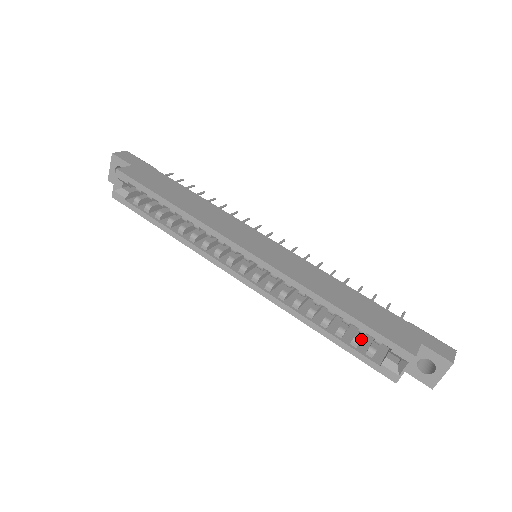
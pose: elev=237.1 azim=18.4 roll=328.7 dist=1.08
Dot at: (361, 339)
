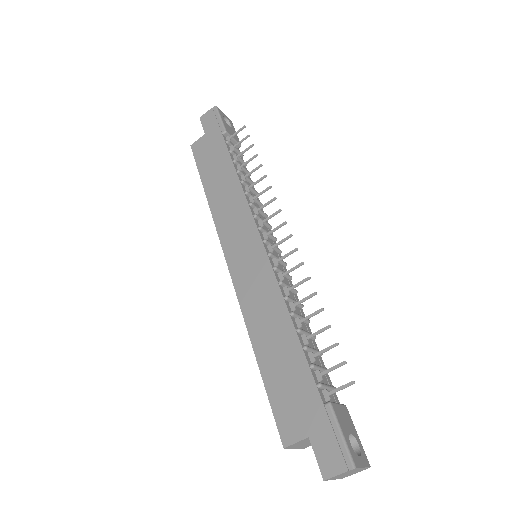
Dot at: occluded
